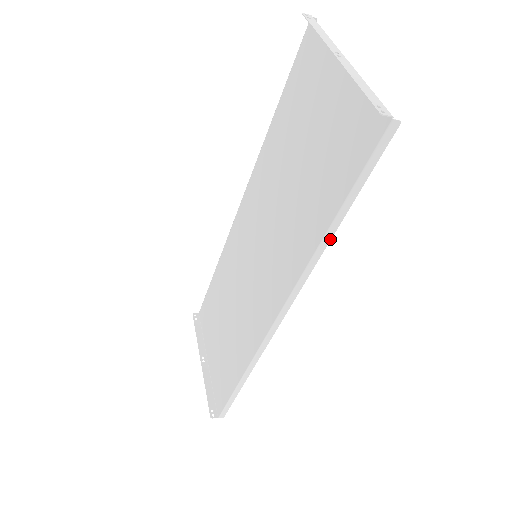
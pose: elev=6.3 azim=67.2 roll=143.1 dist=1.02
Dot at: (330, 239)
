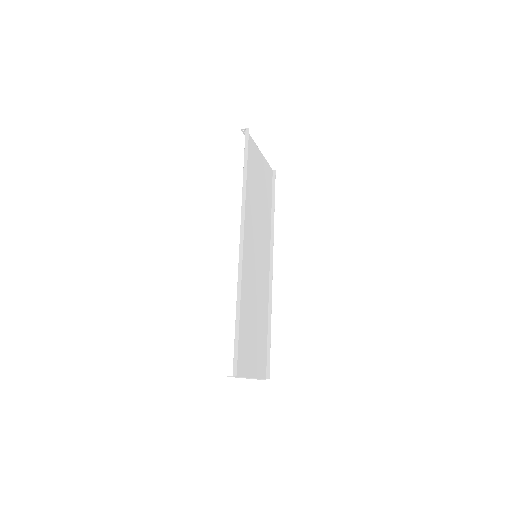
Dot at: (246, 182)
